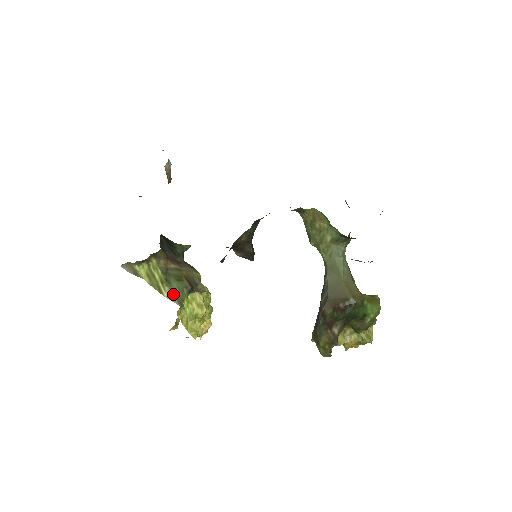
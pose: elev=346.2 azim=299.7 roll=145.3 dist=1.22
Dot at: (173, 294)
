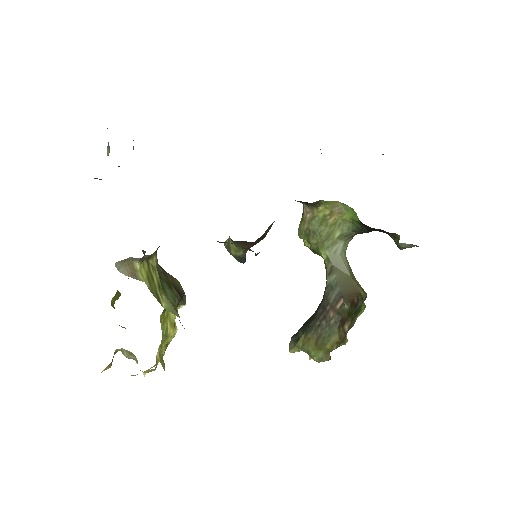
Dot at: (171, 304)
